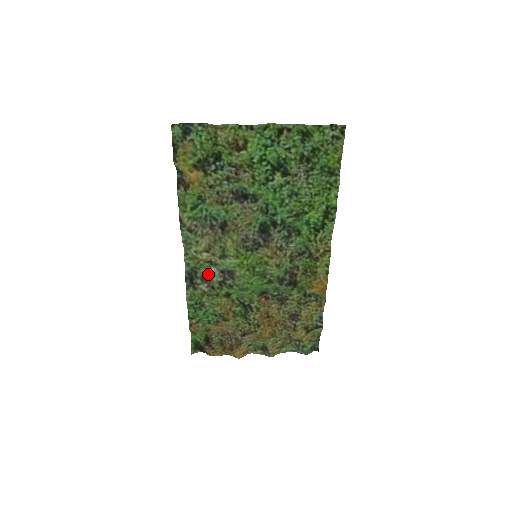
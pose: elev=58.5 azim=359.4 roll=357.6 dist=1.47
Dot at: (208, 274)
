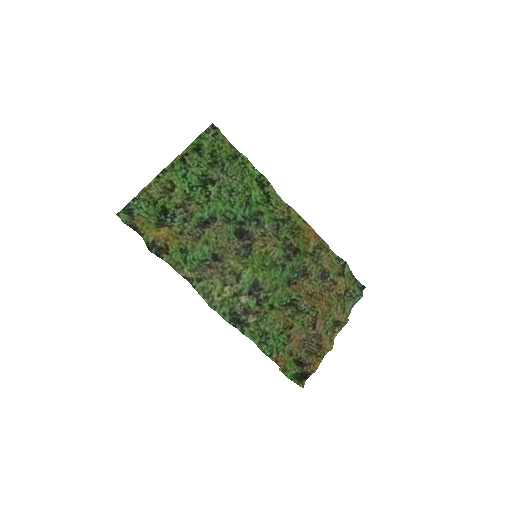
Dot at: (243, 308)
